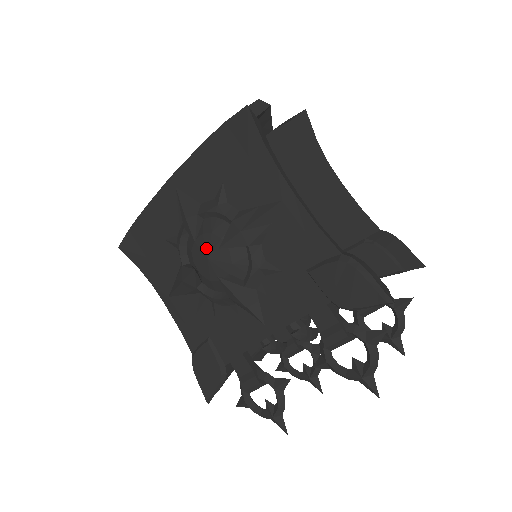
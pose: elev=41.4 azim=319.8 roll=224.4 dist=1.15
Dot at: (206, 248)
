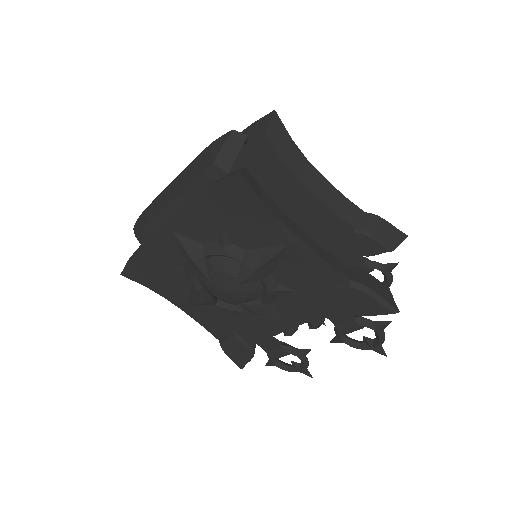
Dot at: (221, 283)
